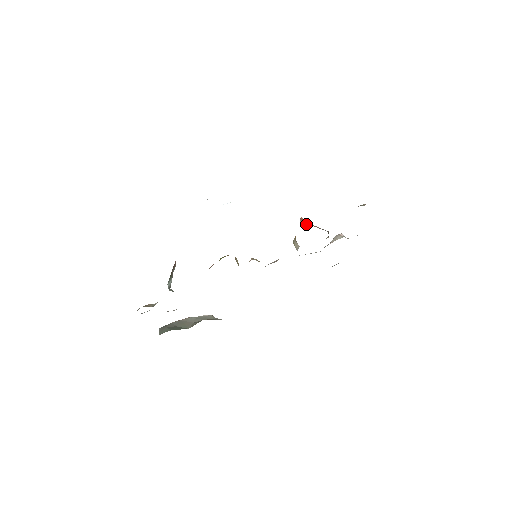
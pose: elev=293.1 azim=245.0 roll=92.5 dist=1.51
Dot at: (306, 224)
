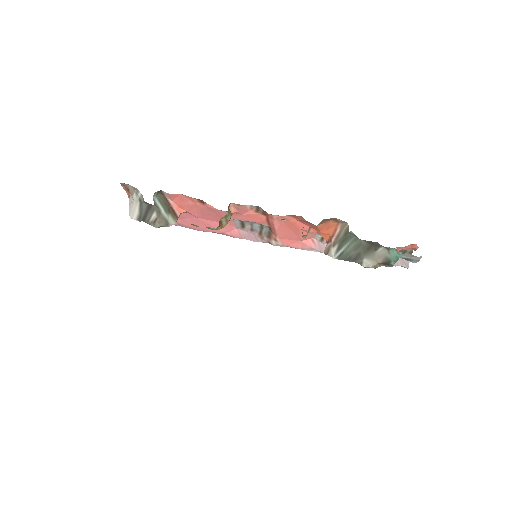
Dot at: (330, 245)
